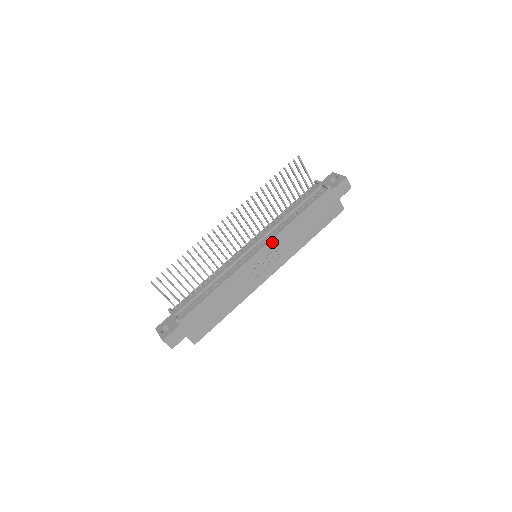
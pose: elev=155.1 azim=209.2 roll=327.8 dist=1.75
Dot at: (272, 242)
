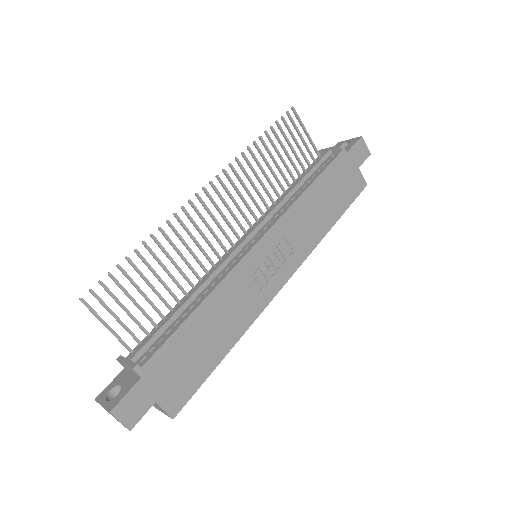
Dot at: (279, 225)
